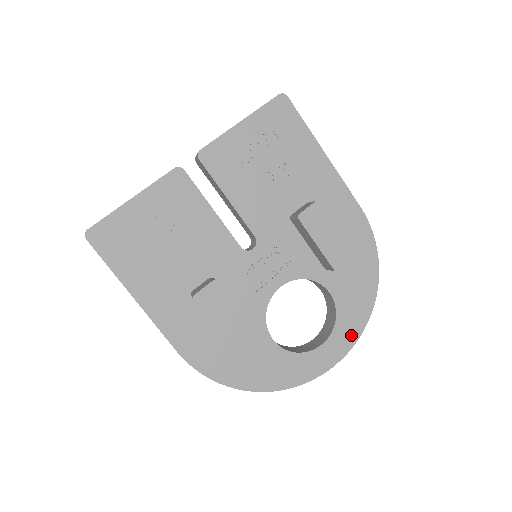
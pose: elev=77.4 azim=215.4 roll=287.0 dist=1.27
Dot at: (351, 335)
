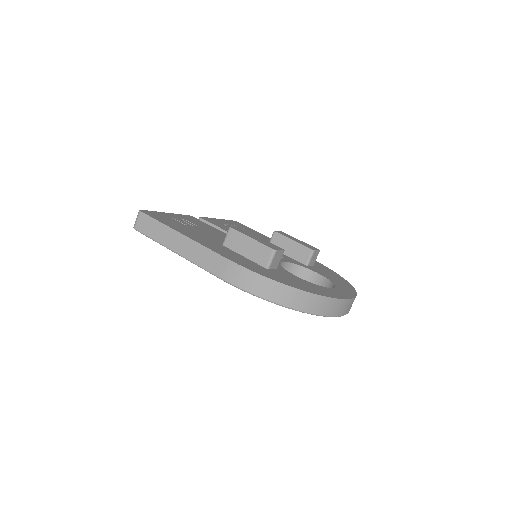
Dot at: (350, 291)
